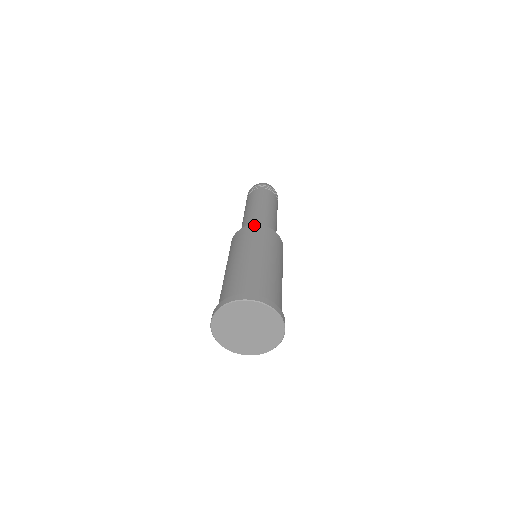
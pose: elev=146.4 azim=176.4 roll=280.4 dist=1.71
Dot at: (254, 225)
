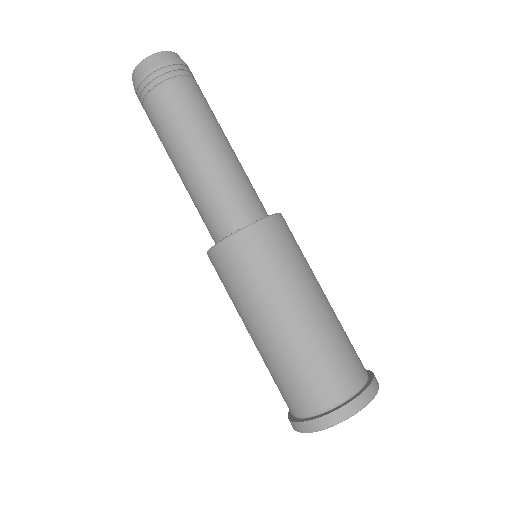
Dot at: (230, 239)
